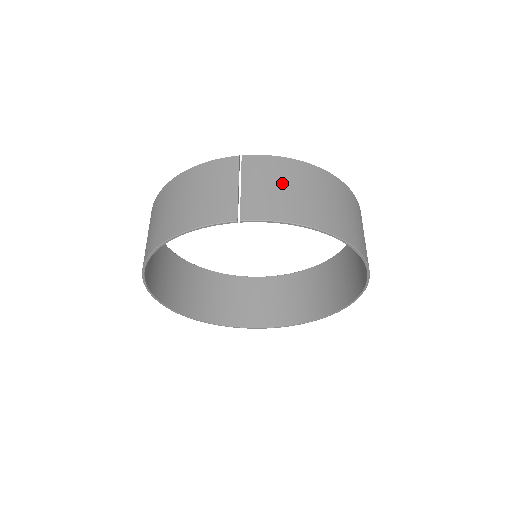
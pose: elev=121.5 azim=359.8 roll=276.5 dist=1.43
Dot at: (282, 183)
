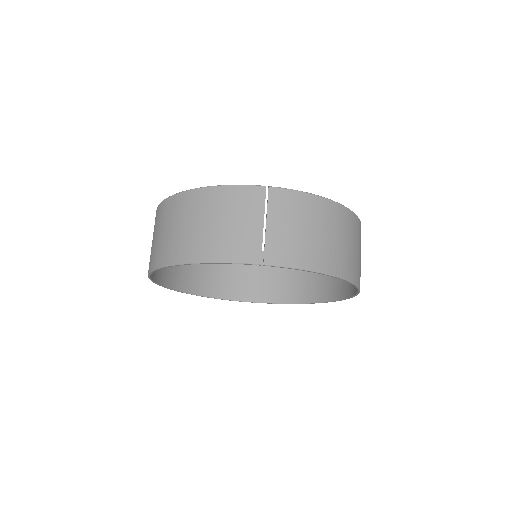
Dot at: (305, 225)
